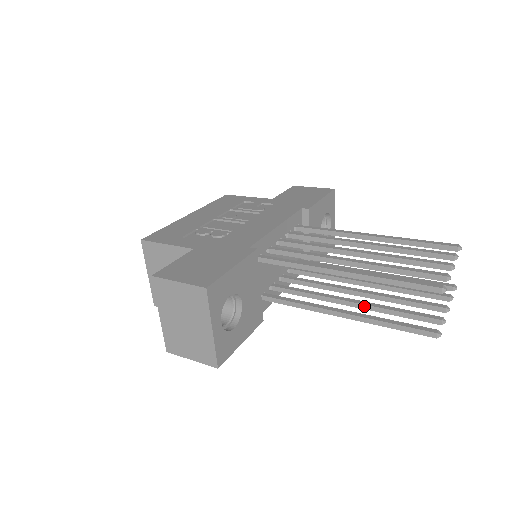
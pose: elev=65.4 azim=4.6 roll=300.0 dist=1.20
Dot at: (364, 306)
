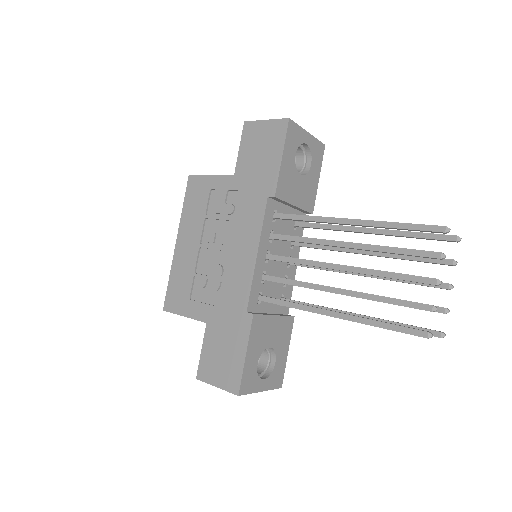
Dot at: occluded
